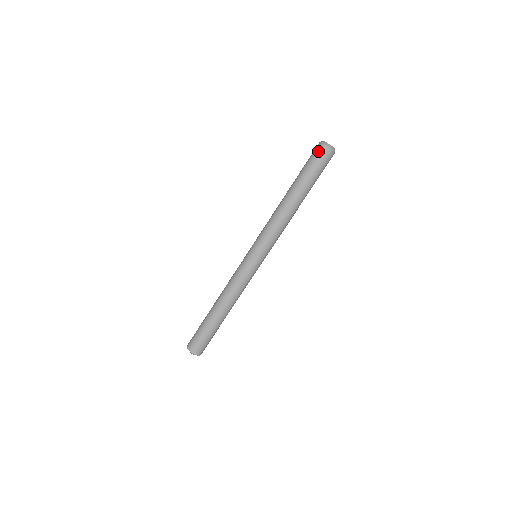
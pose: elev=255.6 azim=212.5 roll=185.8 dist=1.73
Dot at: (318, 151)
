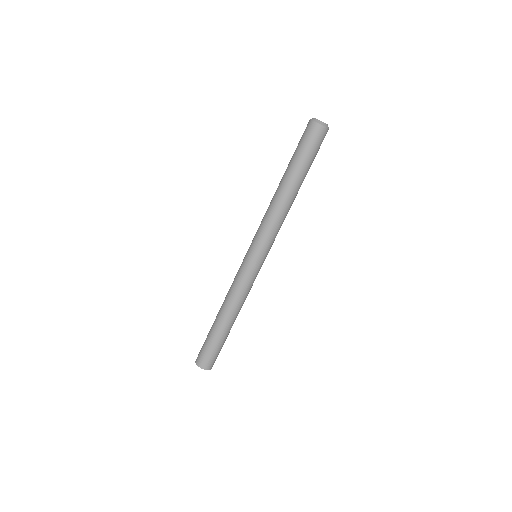
Dot at: (318, 135)
